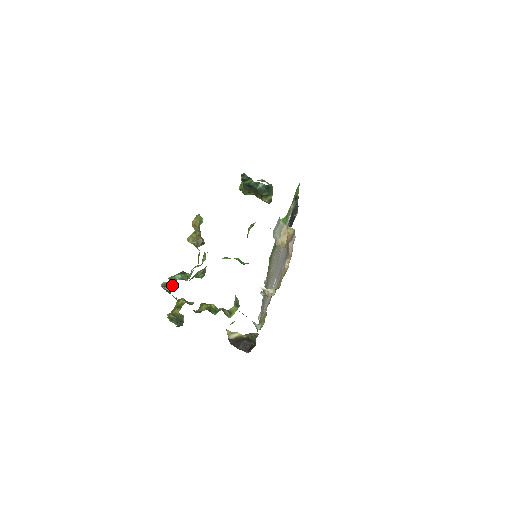
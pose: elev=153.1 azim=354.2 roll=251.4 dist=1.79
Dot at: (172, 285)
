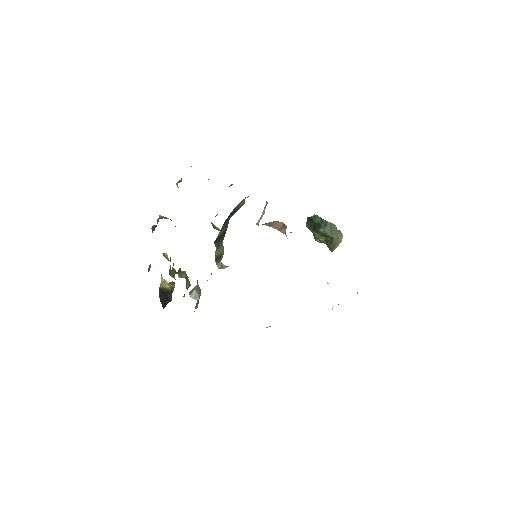
Dot at: (156, 226)
